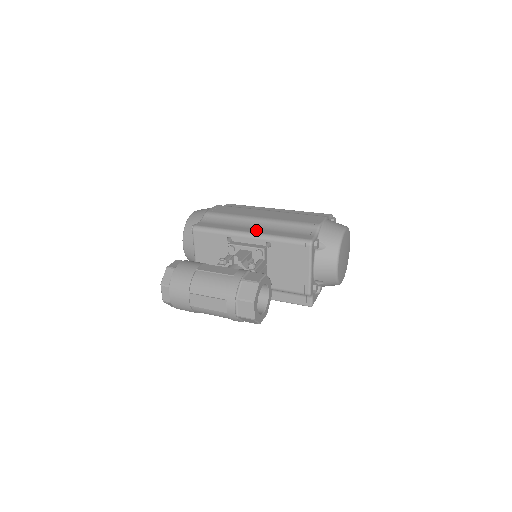
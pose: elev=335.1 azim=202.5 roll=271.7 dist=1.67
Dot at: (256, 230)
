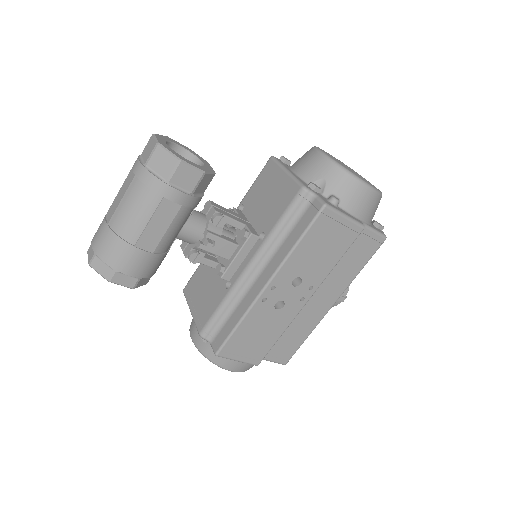
Dot at: occluded
